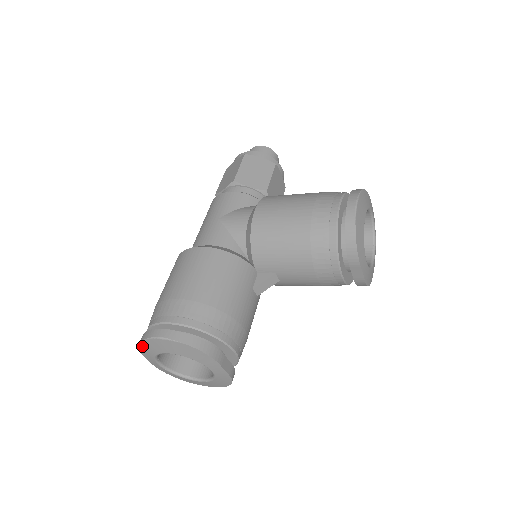
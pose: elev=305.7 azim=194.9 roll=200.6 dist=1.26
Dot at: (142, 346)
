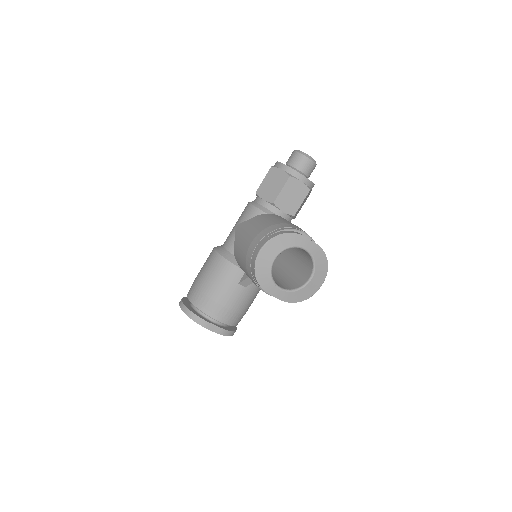
Dot at: occluded
